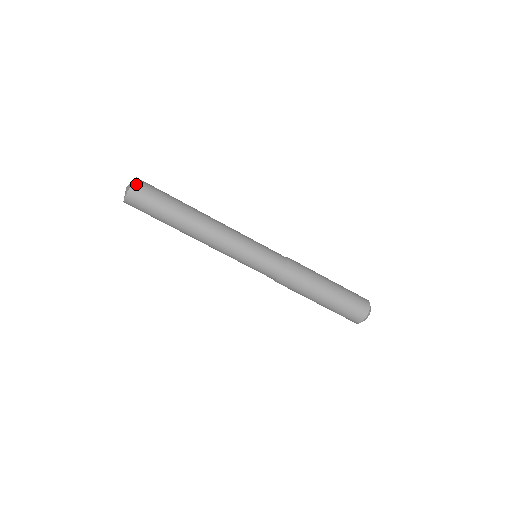
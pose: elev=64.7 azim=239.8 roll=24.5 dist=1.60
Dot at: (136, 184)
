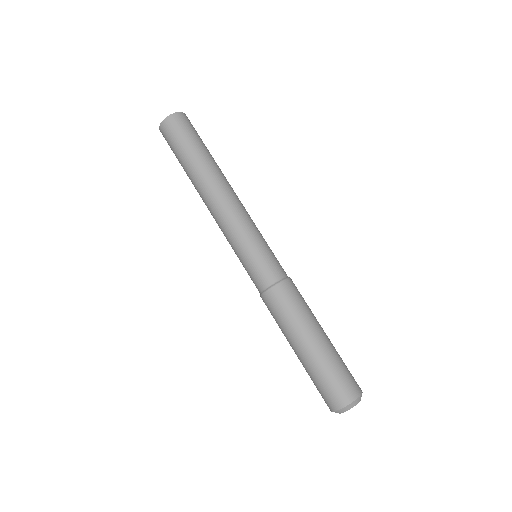
Dot at: occluded
